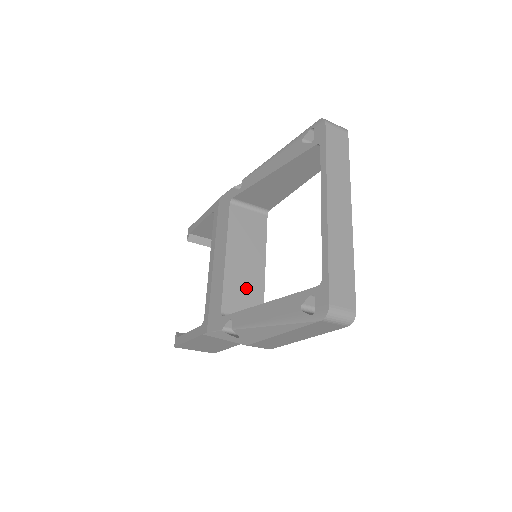
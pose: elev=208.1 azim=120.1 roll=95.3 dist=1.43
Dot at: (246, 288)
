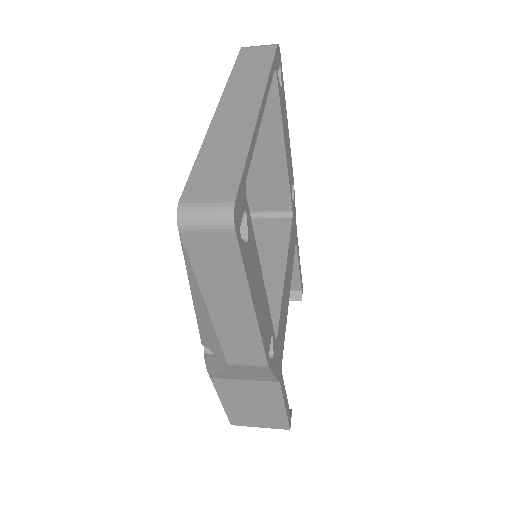
Dot at: occluded
